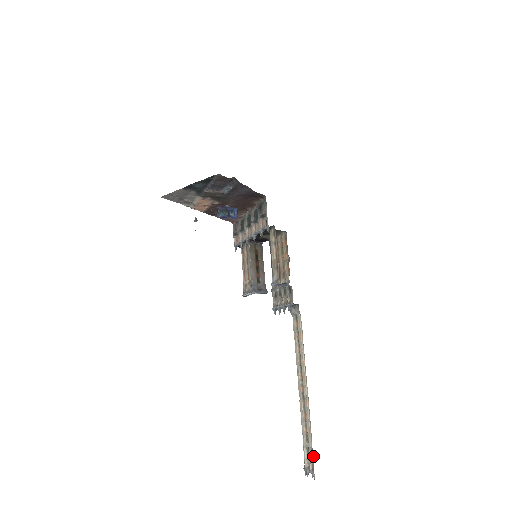
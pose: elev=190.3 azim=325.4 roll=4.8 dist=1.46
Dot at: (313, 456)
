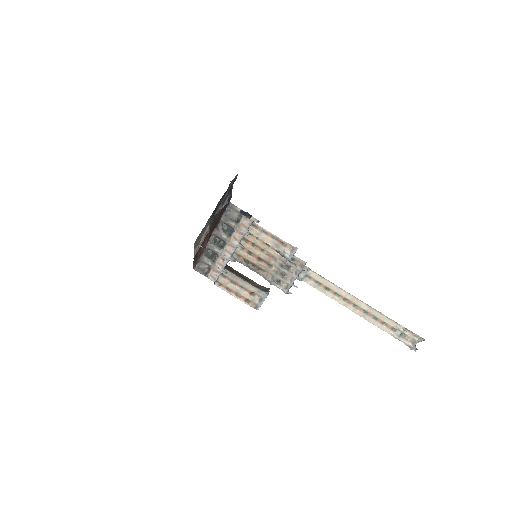
Dot at: (410, 331)
